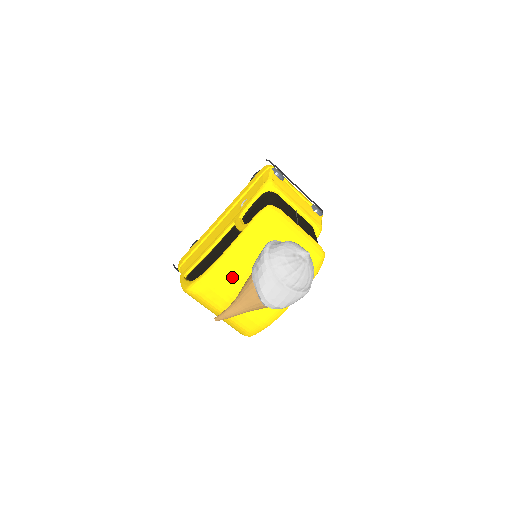
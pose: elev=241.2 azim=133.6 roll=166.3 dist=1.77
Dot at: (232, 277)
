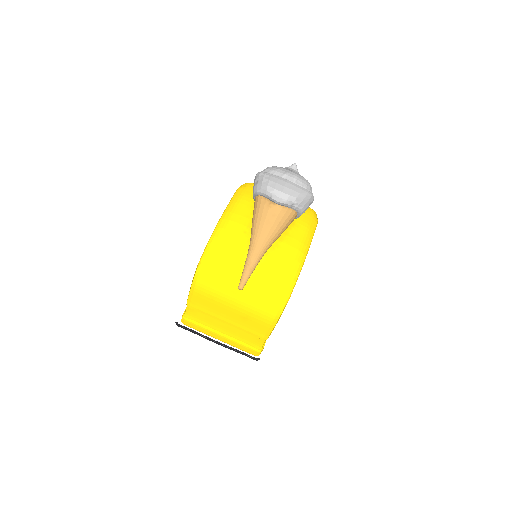
Dot at: (238, 227)
